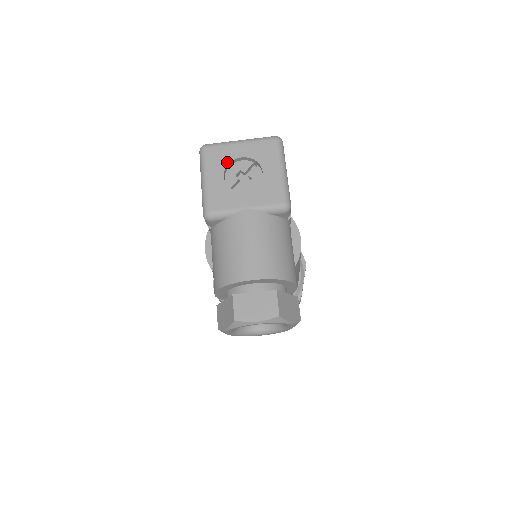
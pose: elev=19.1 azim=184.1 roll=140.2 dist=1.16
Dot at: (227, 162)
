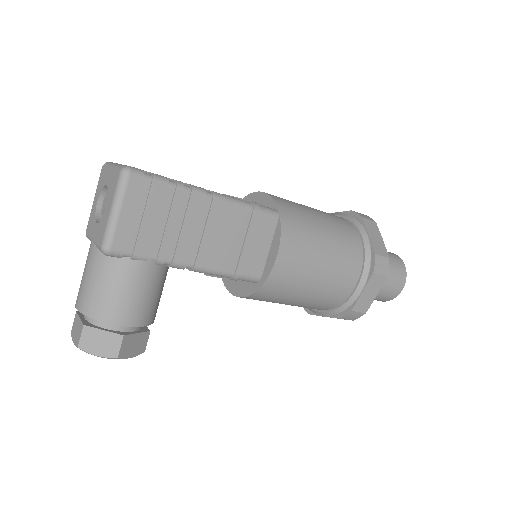
Dot at: (102, 187)
